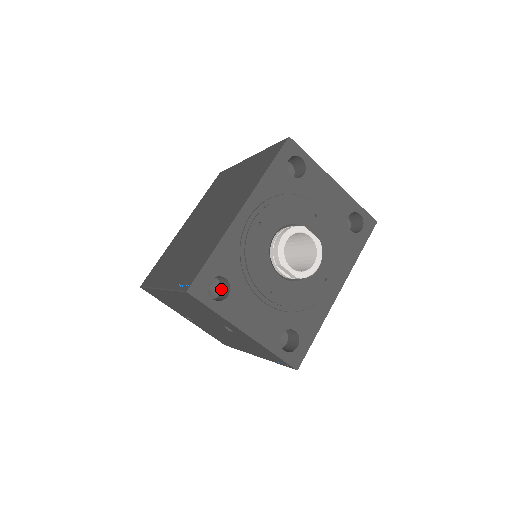
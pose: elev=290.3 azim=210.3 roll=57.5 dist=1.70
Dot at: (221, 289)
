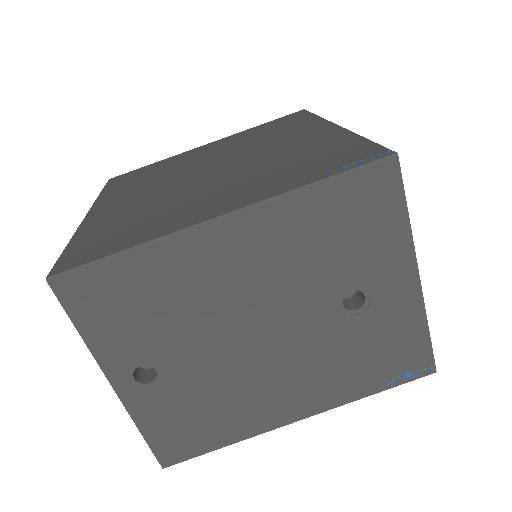
Dot at: occluded
